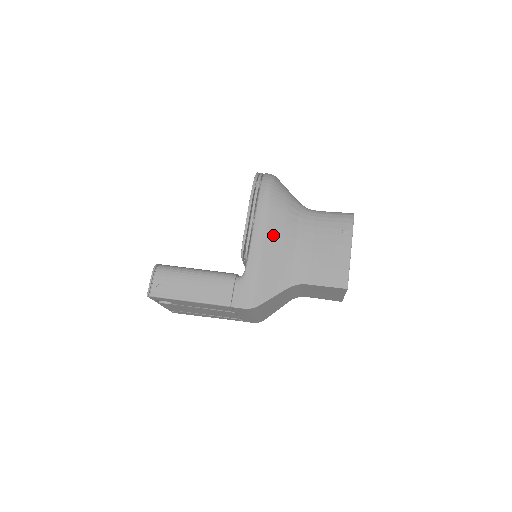
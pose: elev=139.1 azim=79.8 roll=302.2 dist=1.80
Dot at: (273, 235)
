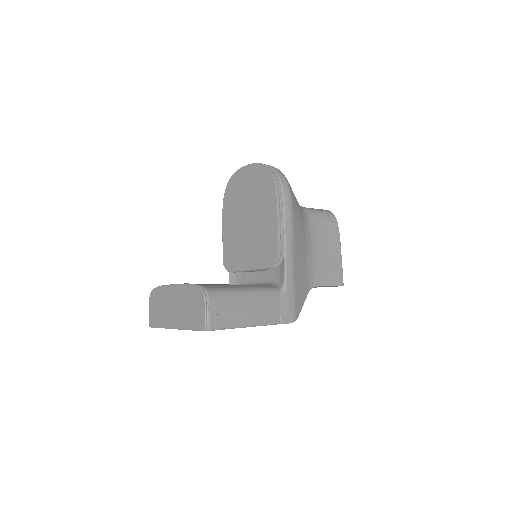
Dot at: (298, 241)
